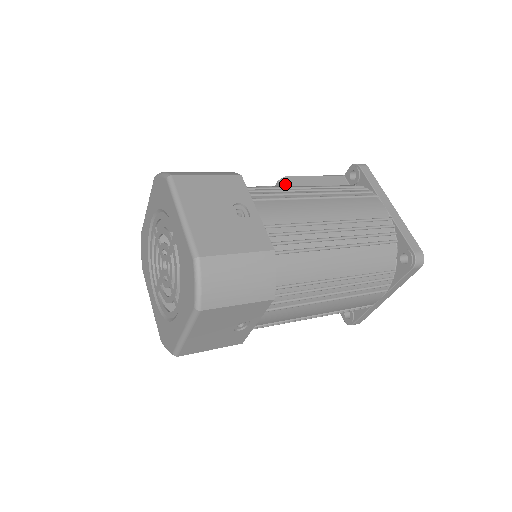
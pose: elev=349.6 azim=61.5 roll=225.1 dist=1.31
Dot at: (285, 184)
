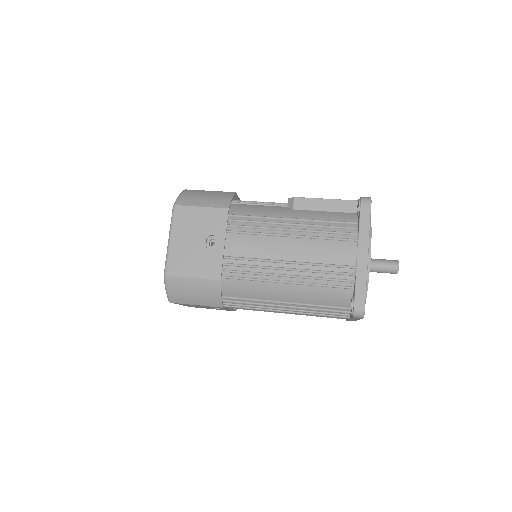
Dot at: (290, 205)
